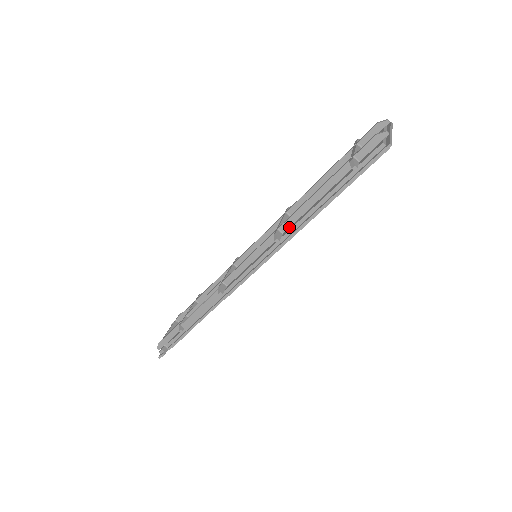
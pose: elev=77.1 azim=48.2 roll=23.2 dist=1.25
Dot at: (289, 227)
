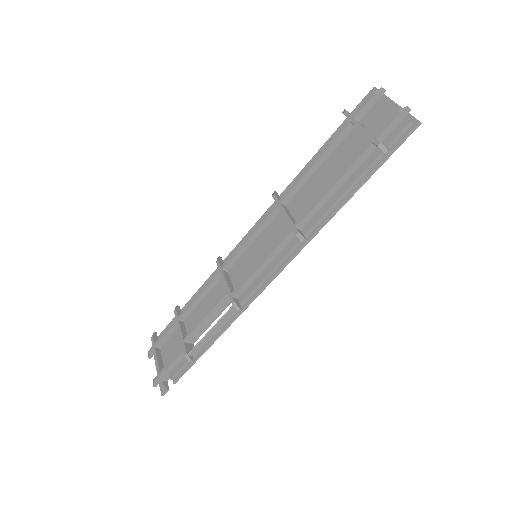
Dot at: (307, 222)
